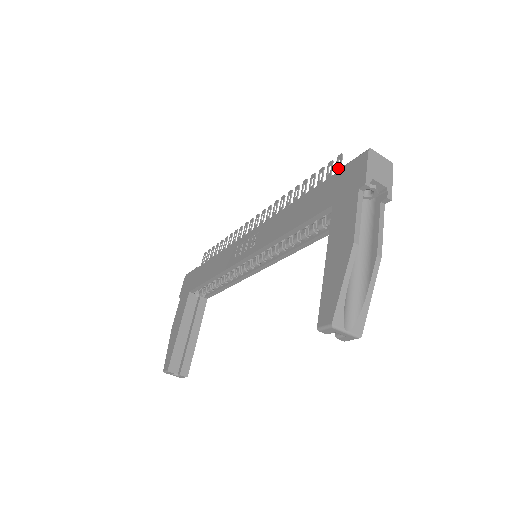
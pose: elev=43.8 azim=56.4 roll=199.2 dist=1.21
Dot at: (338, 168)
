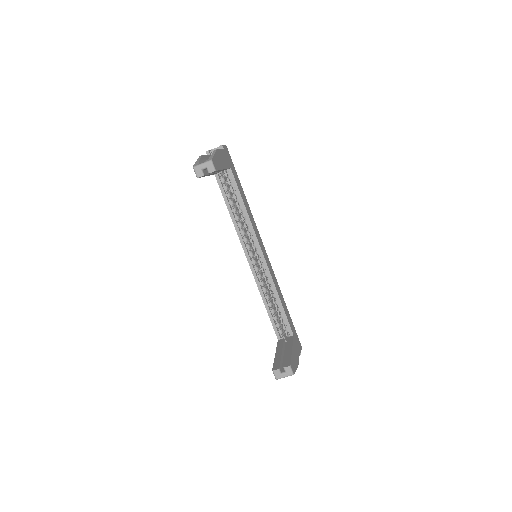
Dot at: occluded
